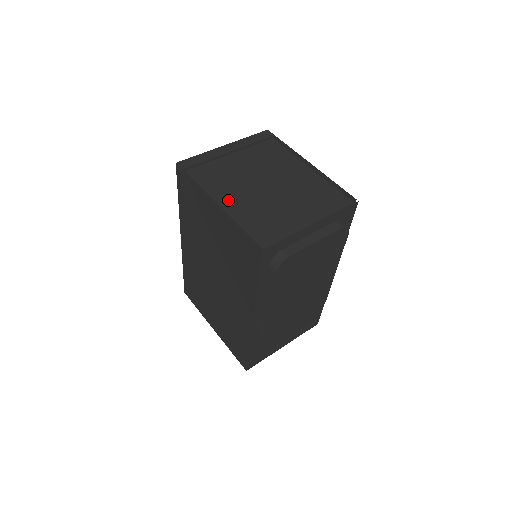
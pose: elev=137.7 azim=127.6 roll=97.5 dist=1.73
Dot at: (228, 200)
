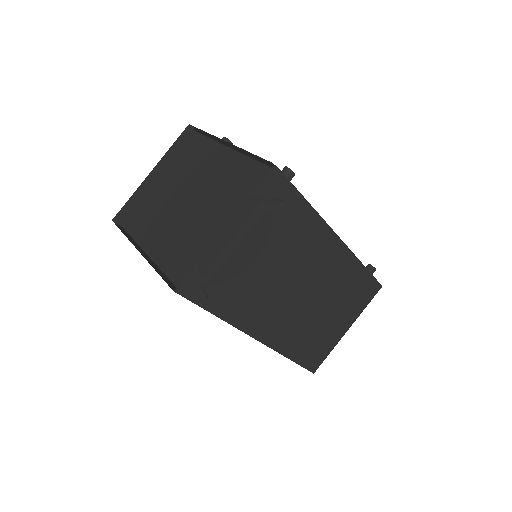
Dot at: (151, 240)
